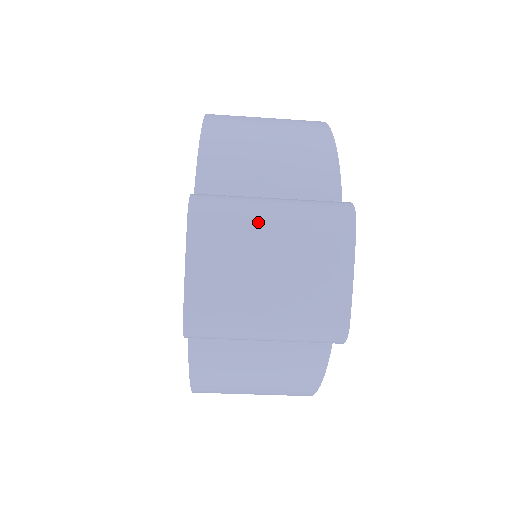
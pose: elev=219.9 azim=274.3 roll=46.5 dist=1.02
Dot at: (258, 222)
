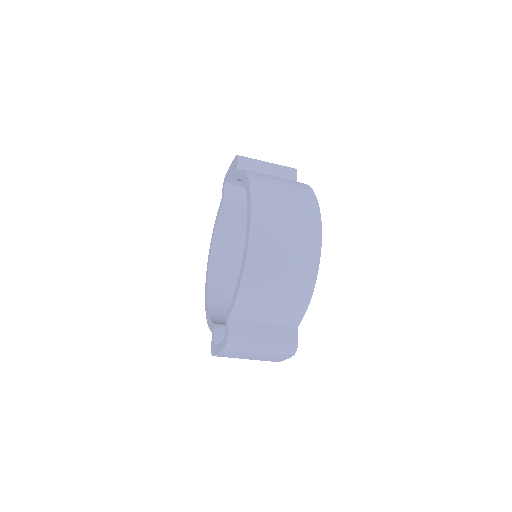
Dot at: (253, 352)
